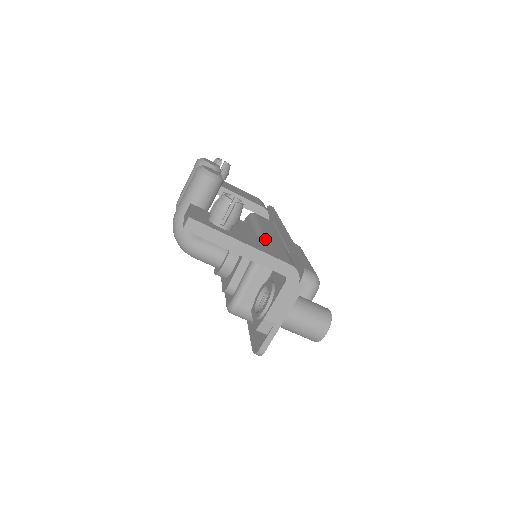
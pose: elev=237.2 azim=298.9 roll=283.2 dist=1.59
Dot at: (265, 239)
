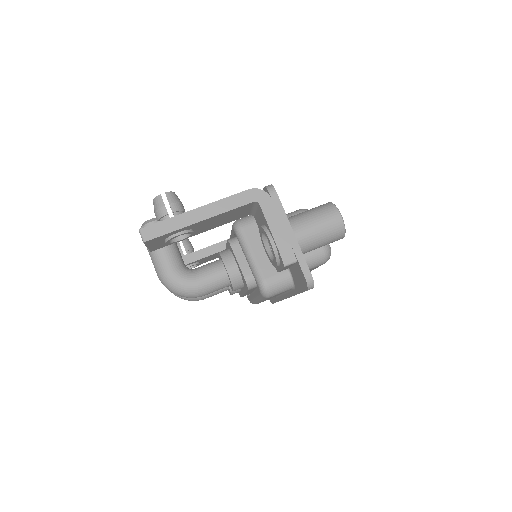
Dot at: occluded
